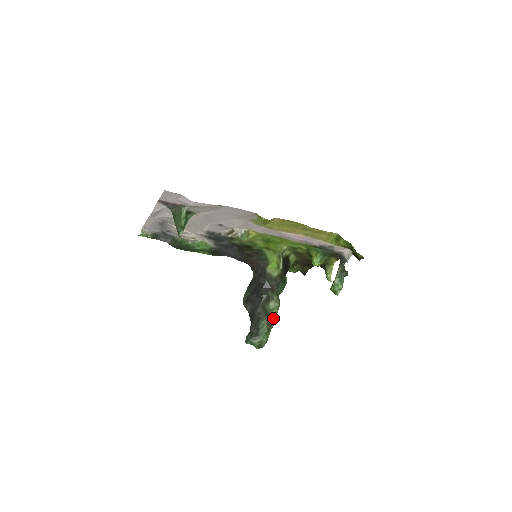
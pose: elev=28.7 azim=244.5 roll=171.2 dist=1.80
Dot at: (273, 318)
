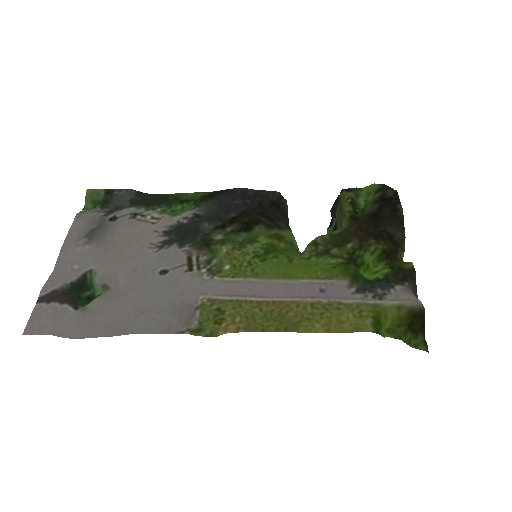
Dot at: occluded
